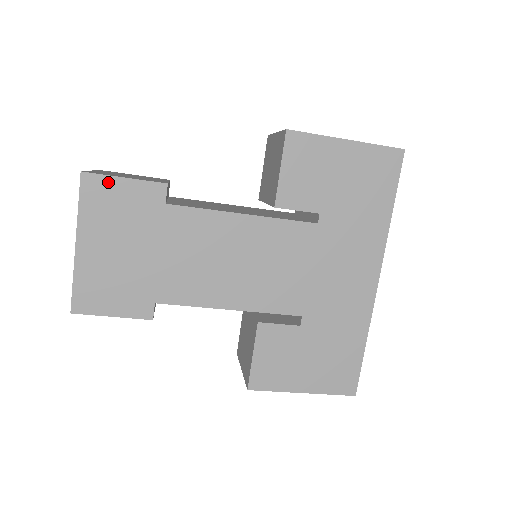
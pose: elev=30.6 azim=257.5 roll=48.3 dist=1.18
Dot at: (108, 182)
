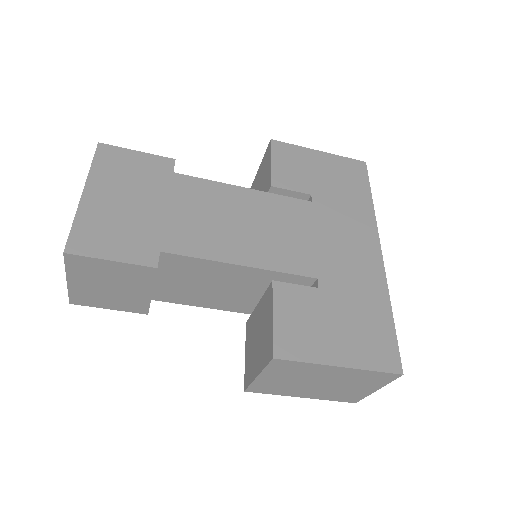
Dot at: (122, 152)
